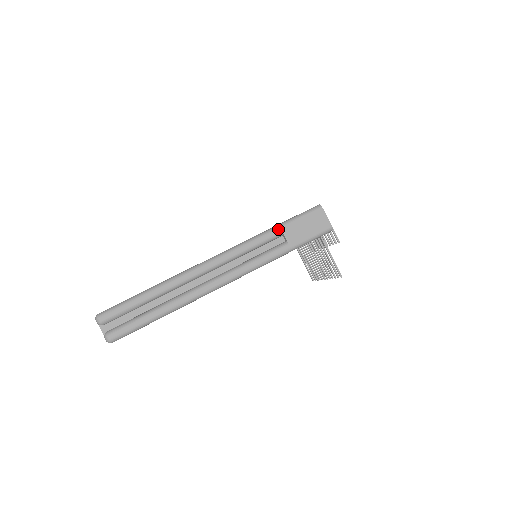
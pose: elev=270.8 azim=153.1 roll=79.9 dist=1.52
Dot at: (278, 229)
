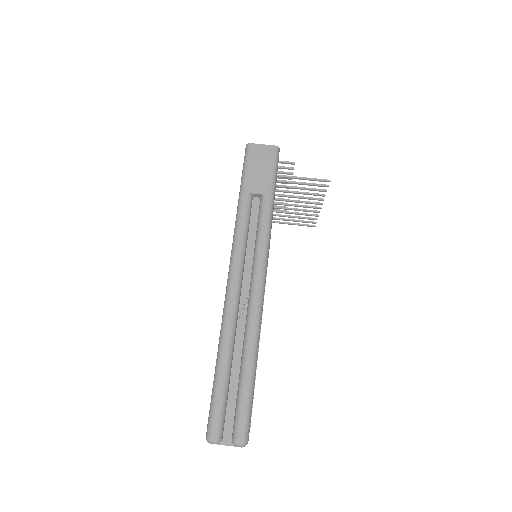
Dot at: (243, 196)
